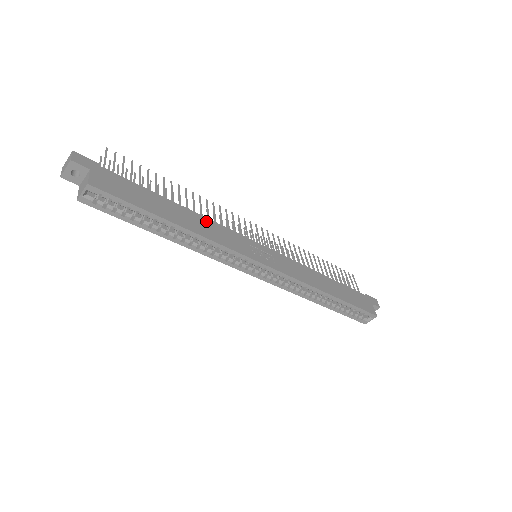
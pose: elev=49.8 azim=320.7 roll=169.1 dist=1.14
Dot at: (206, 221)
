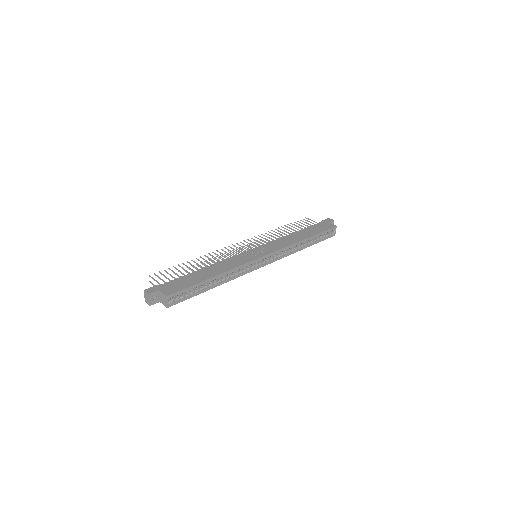
Dot at: (221, 263)
